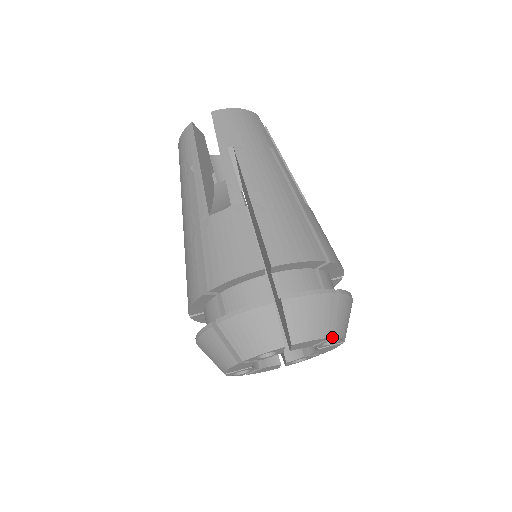
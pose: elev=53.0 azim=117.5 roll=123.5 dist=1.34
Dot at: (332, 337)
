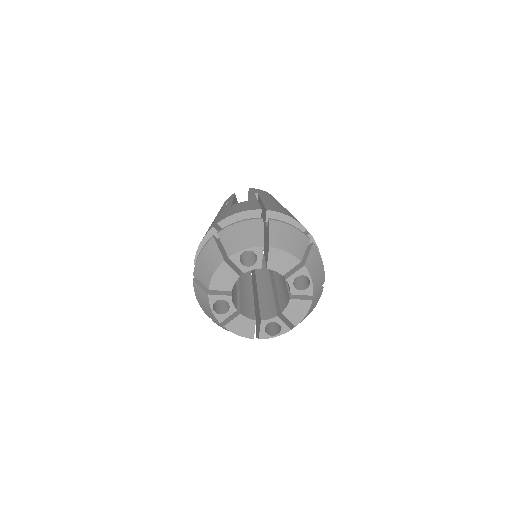
Dot at: (302, 266)
